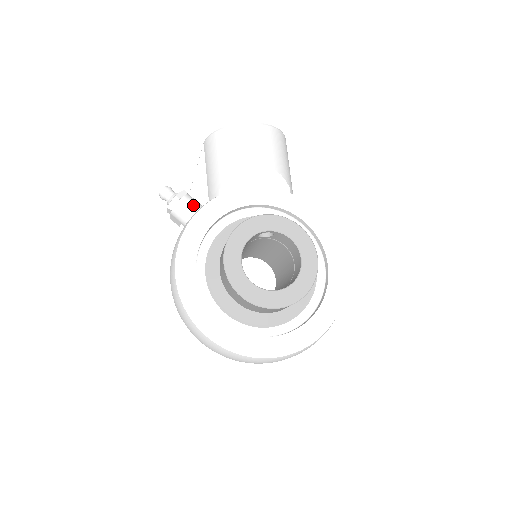
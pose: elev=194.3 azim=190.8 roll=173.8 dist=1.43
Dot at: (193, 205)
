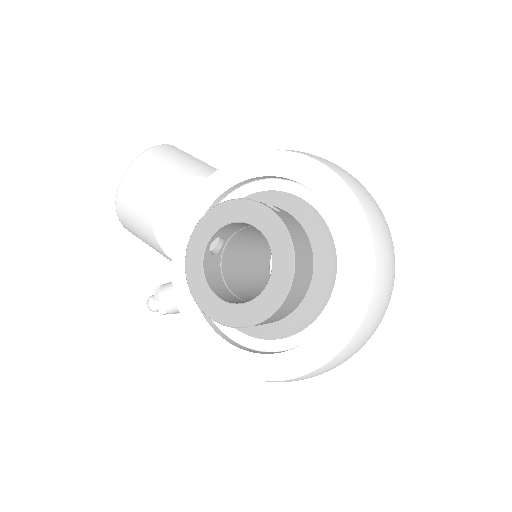
Dot at: (169, 290)
